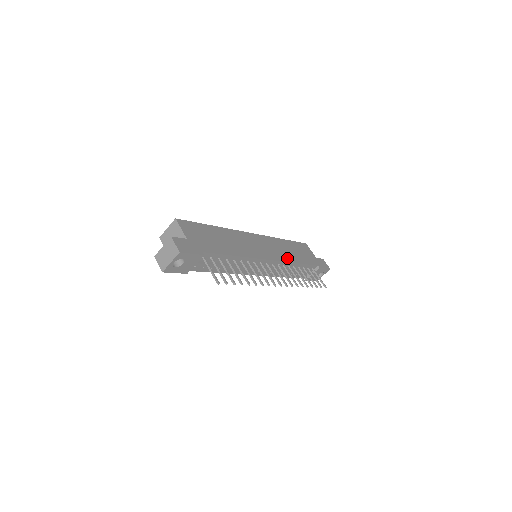
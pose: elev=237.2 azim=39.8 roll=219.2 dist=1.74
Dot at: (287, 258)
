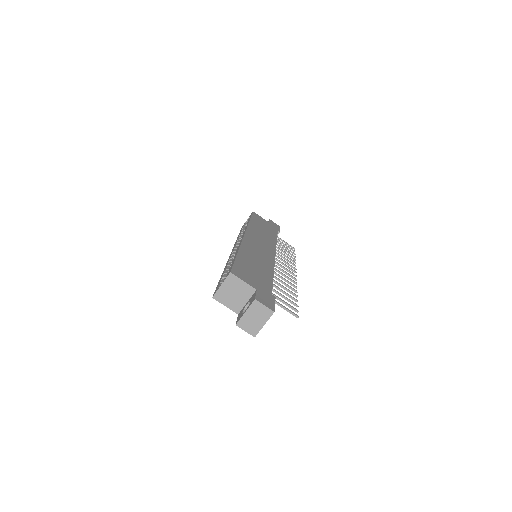
Dot at: (272, 242)
